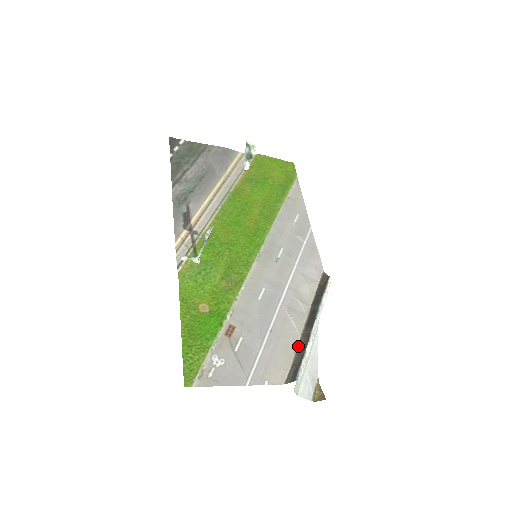
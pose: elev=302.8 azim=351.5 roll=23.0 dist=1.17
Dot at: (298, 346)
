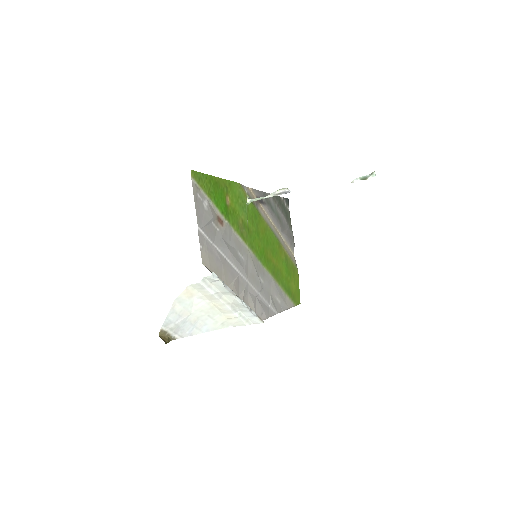
Dot at: occluded
